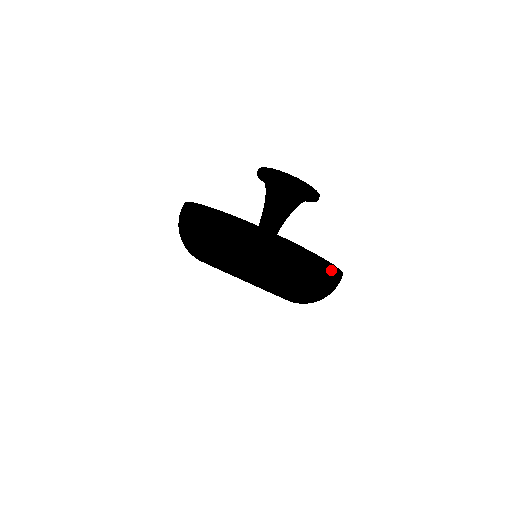
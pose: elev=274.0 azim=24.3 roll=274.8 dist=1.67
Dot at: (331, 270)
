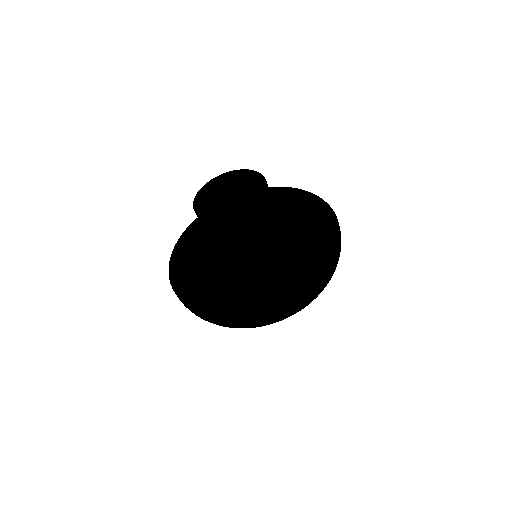
Dot at: (273, 312)
